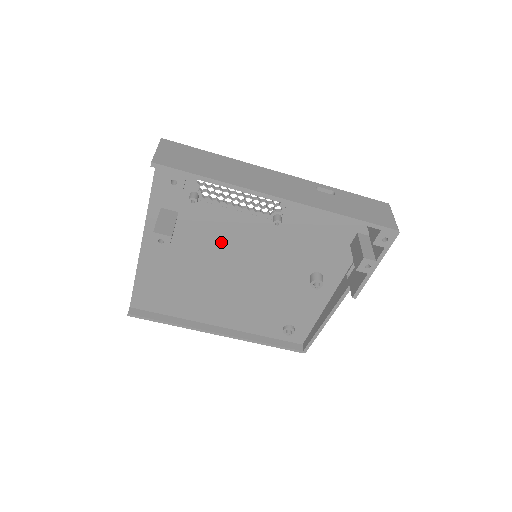
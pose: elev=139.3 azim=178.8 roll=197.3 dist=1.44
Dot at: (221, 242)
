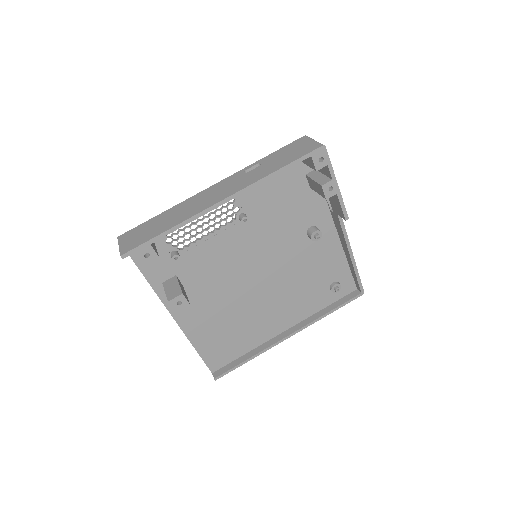
Dot at: (224, 269)
